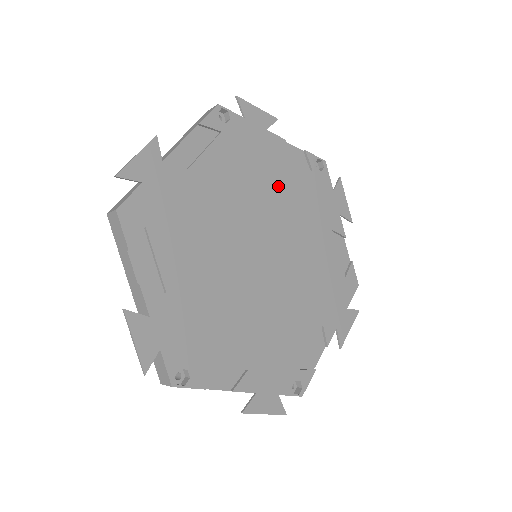
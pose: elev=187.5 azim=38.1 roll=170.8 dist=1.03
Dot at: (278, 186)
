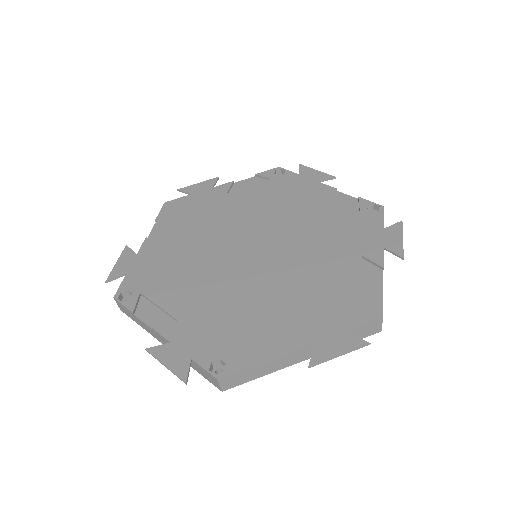
Dot at: (307, 213)
